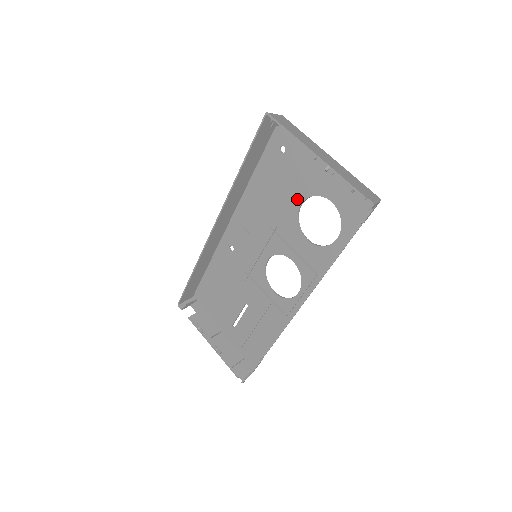
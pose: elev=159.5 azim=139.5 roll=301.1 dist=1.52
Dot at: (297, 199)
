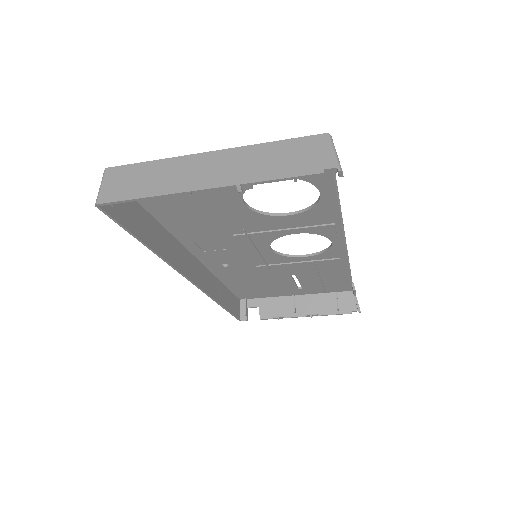
Dot at: (233, 204)
